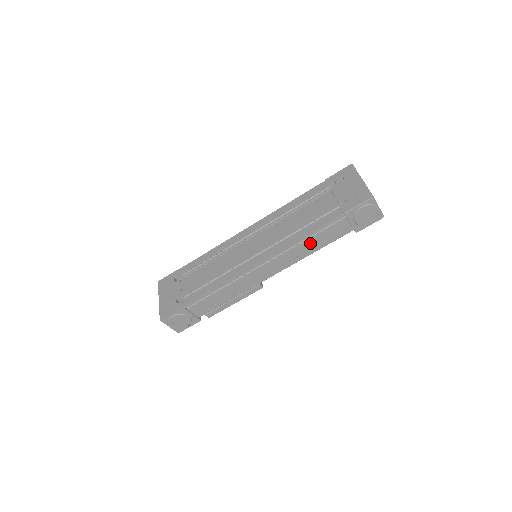
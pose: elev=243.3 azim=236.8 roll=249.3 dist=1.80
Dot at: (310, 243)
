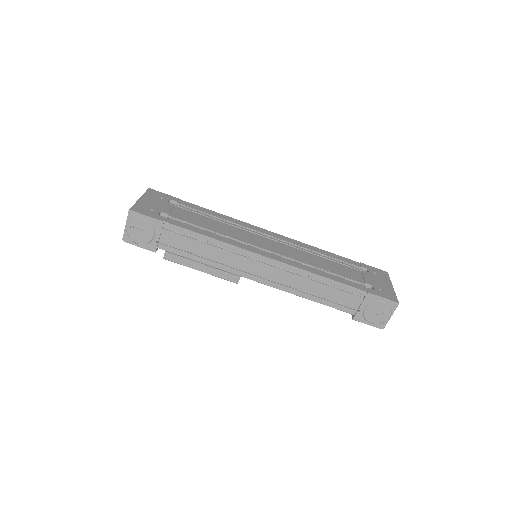
Dot at: (318, 288)
